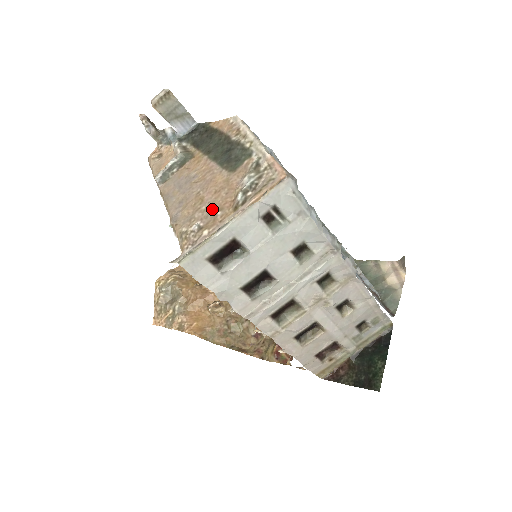
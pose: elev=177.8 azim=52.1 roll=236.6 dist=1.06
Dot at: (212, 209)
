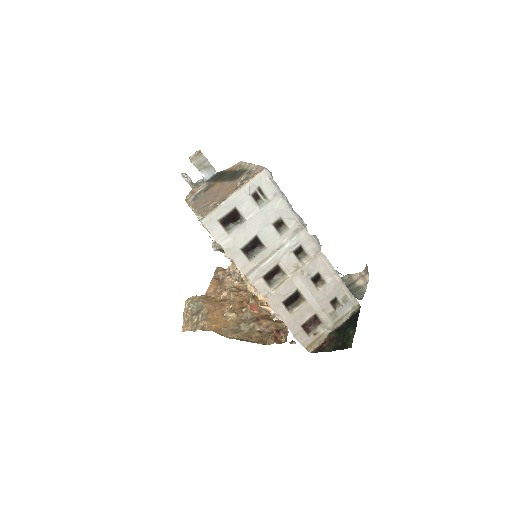
Dot at: (223, 196)
